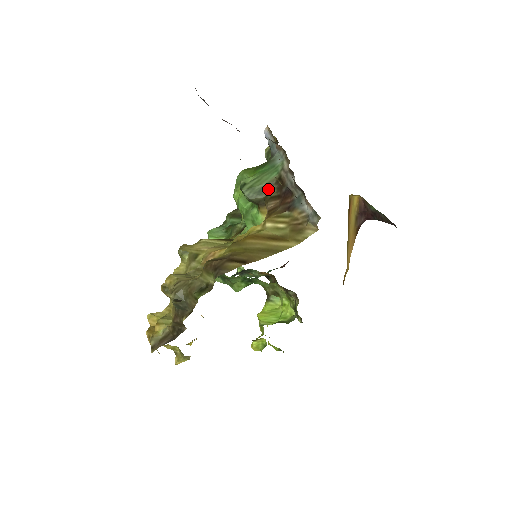
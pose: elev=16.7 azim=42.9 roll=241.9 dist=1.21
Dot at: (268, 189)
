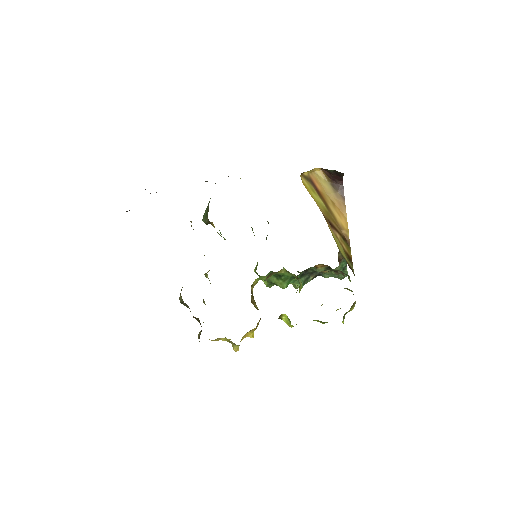
Dot at: (208, 211)
